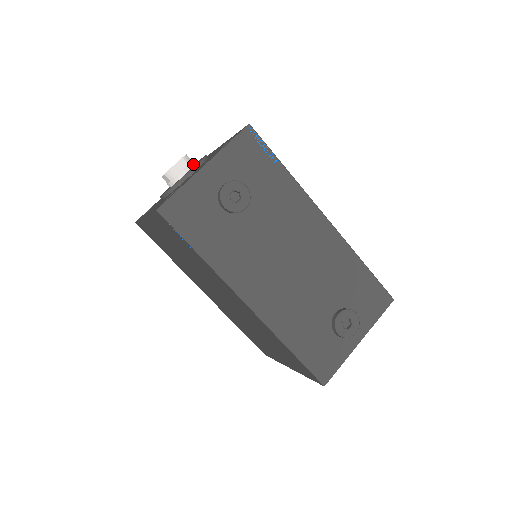
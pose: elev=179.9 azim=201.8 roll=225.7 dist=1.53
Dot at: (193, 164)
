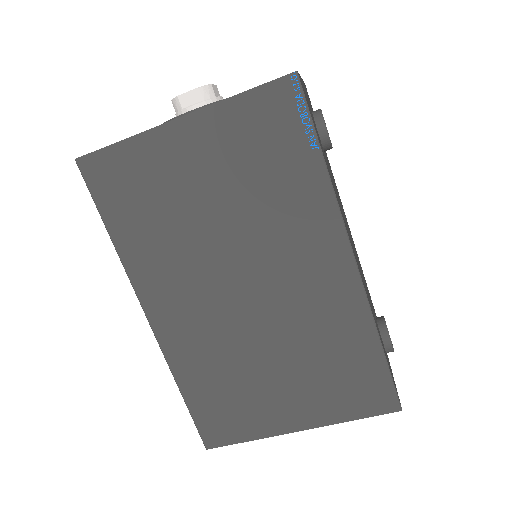
Dot at: occluded
